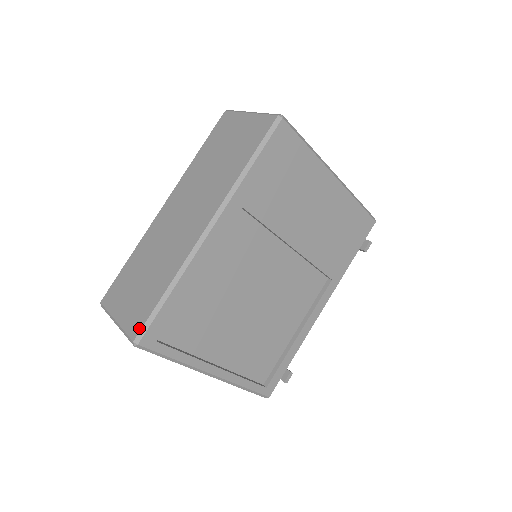
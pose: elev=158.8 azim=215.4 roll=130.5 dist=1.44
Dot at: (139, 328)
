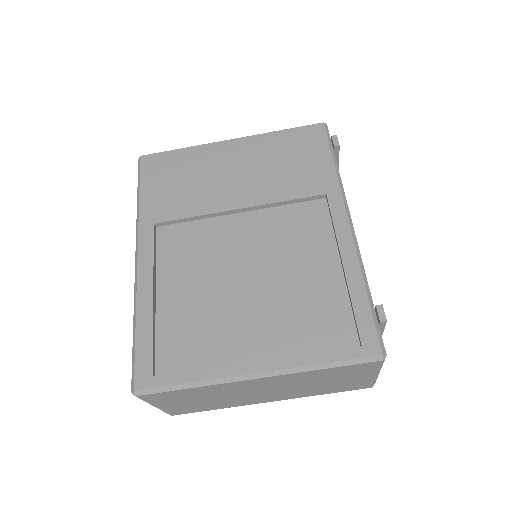
Dot at: (133, 378)
